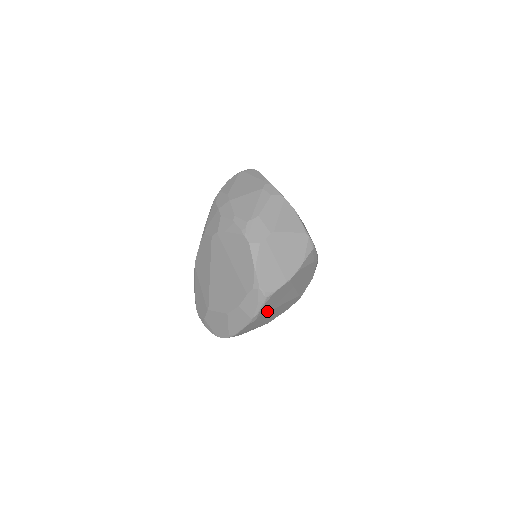
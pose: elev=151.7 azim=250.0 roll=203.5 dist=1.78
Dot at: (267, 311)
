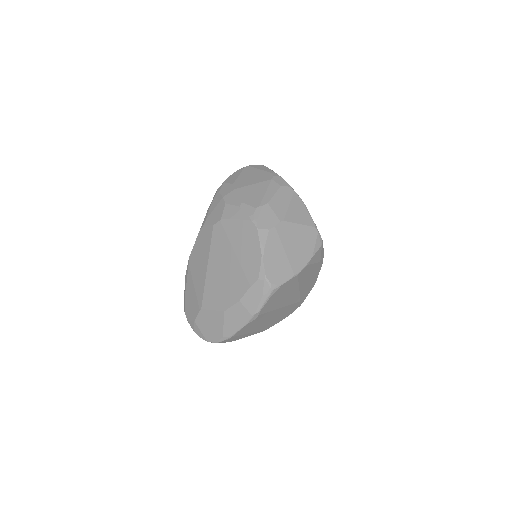
Dot at: (269, 310)
